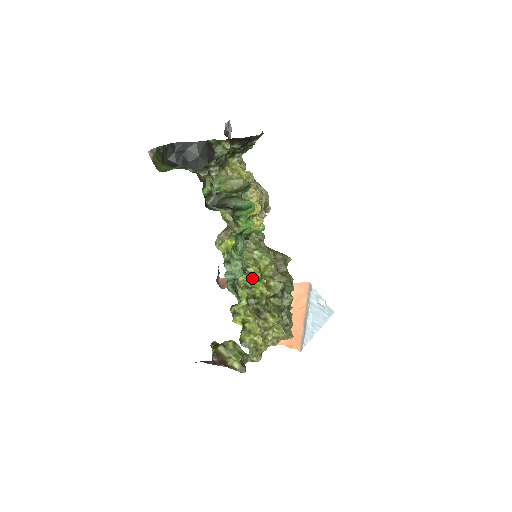
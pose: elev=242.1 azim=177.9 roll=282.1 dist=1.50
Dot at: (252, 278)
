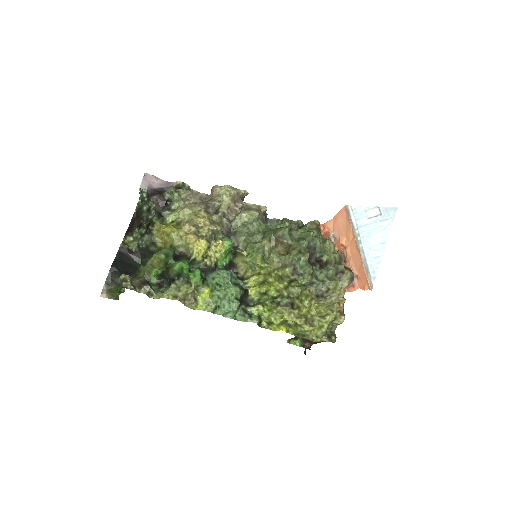
Dot at: (262, 283)
